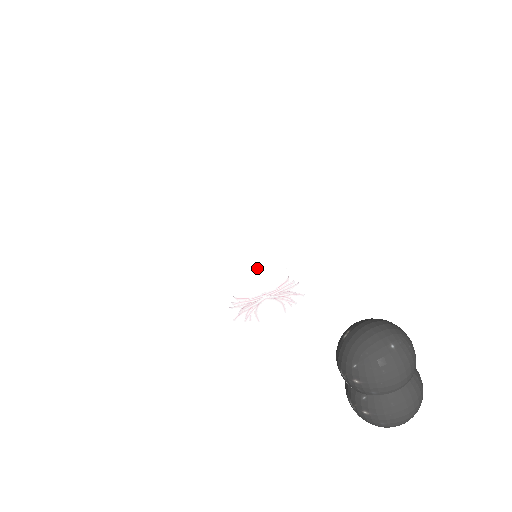
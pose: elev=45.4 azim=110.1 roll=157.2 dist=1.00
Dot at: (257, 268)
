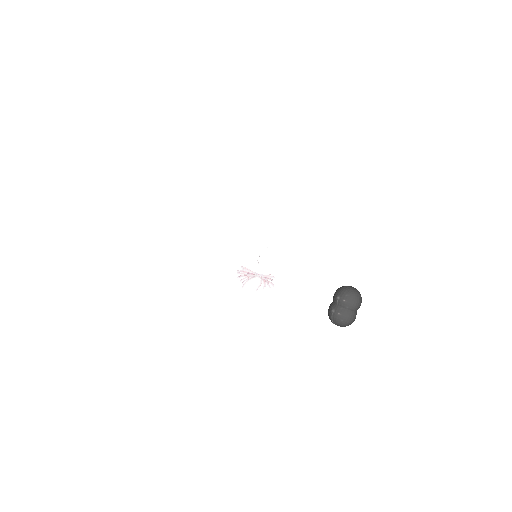
Dot at: (267, 259)
